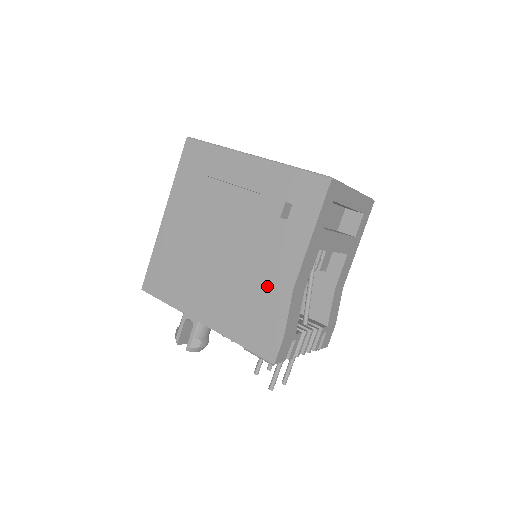
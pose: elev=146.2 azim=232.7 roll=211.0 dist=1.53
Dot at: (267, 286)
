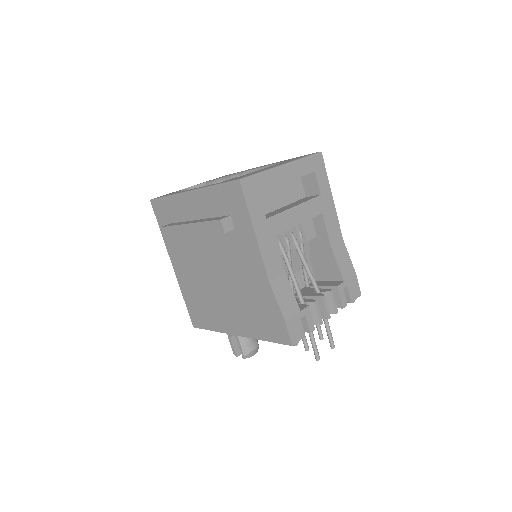
Dot at: (254, 287)
